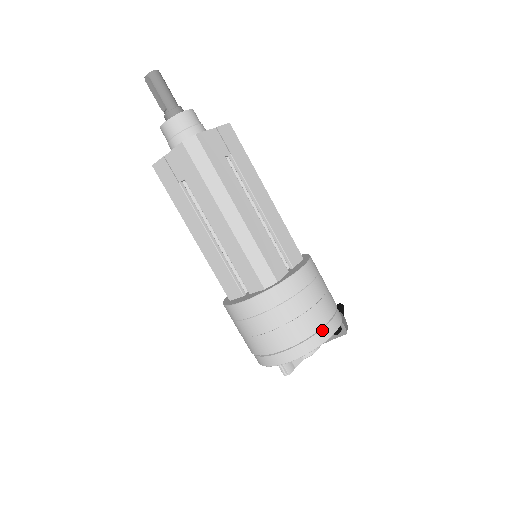
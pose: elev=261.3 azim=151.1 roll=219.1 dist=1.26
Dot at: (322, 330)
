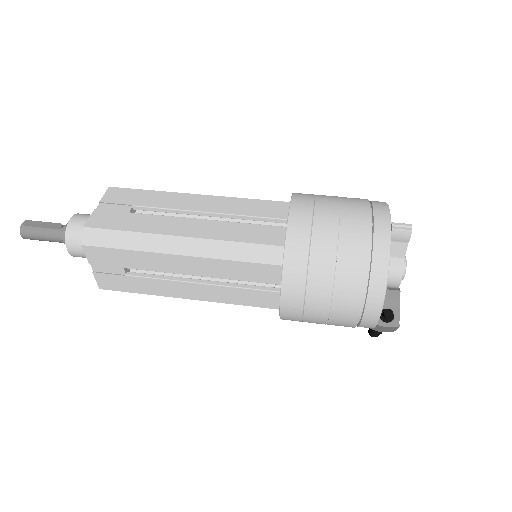
Dot at: occluded
